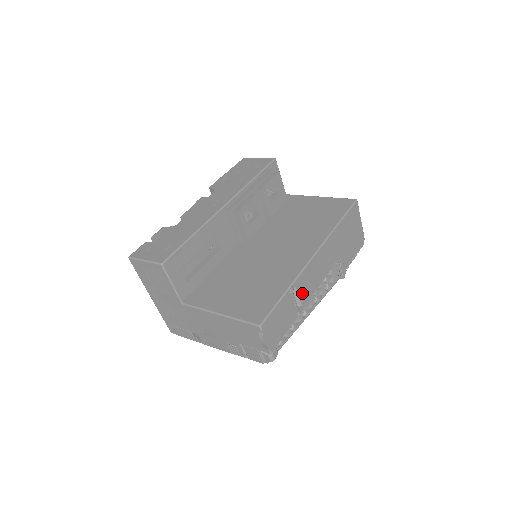
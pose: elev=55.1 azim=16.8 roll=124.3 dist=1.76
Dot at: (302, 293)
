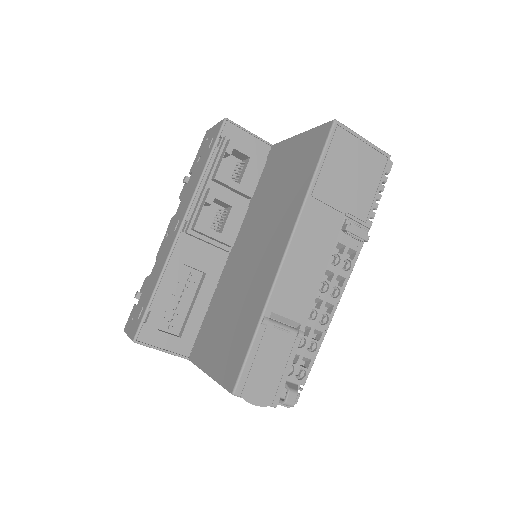
Dot at: (291, 310)
